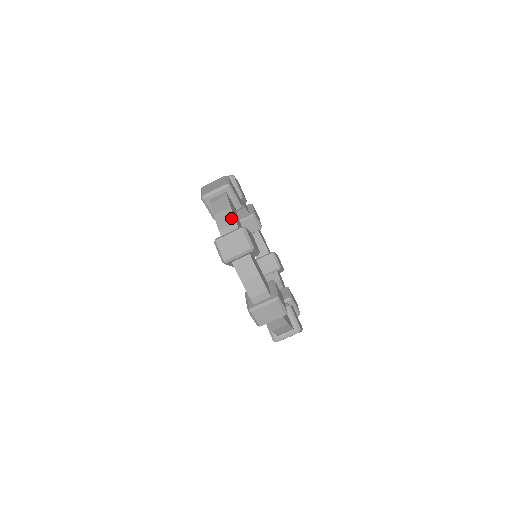
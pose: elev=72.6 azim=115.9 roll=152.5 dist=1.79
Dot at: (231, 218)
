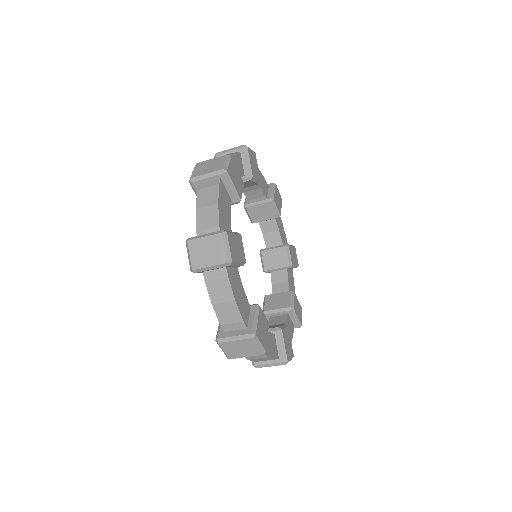
Dot at: (236, 315)
